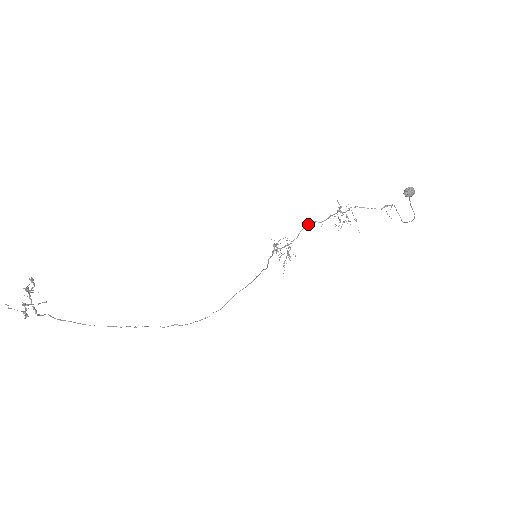
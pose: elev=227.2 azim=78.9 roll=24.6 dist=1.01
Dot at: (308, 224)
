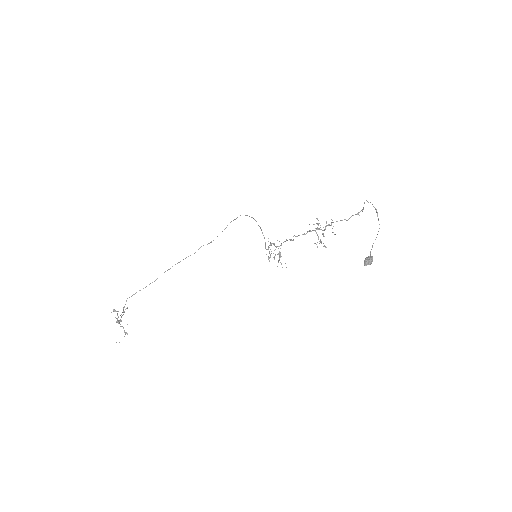
Dot at: (293, 239)
